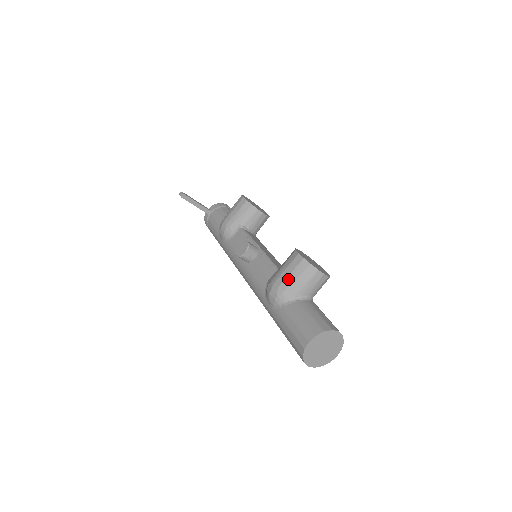
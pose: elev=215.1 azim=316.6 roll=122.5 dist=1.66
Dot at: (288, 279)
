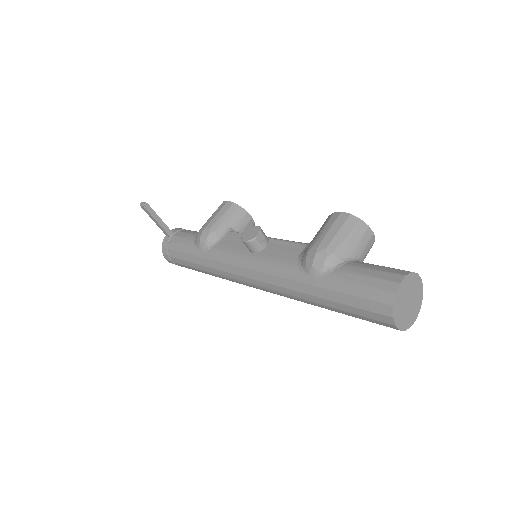
Dot at: (337, 237)
